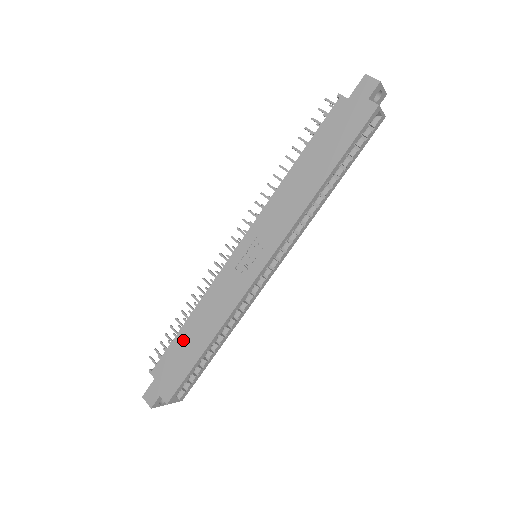
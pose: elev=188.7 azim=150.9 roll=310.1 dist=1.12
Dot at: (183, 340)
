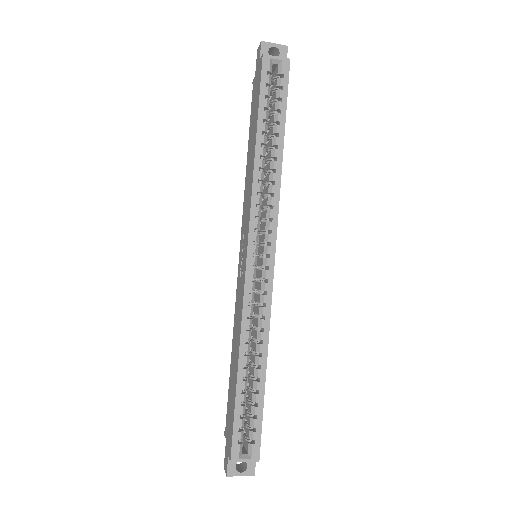
Dot at: (231, 379)
